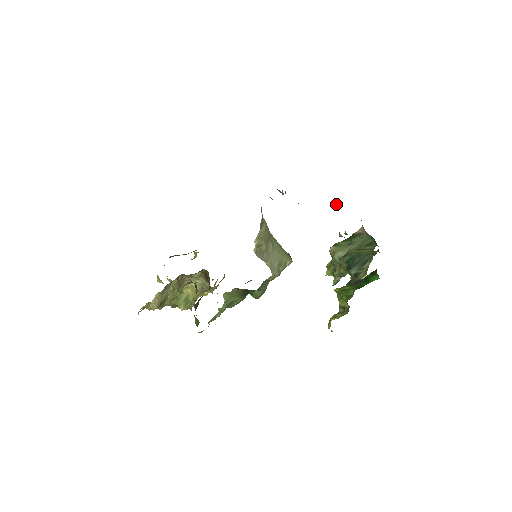
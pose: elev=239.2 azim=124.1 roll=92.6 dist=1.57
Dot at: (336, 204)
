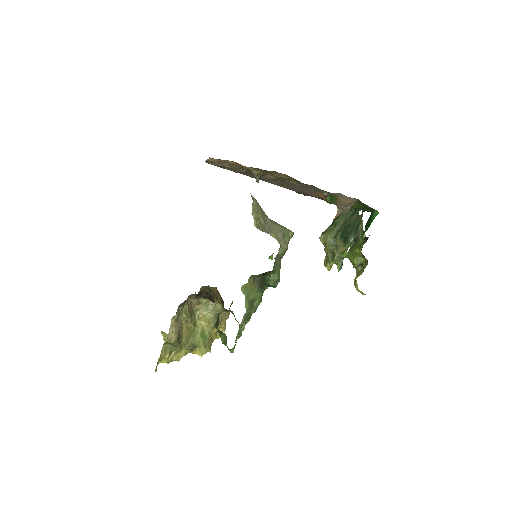
Dot at: occluded
